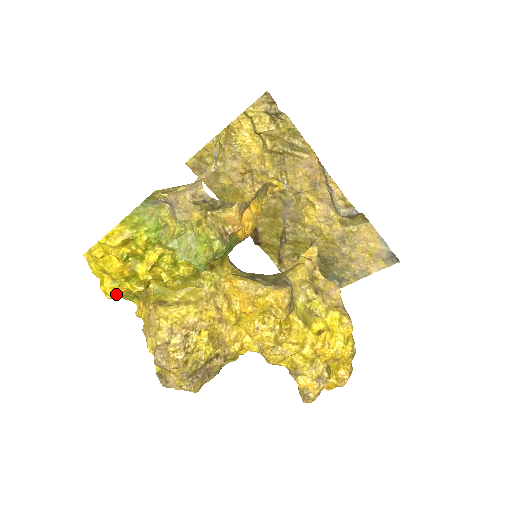
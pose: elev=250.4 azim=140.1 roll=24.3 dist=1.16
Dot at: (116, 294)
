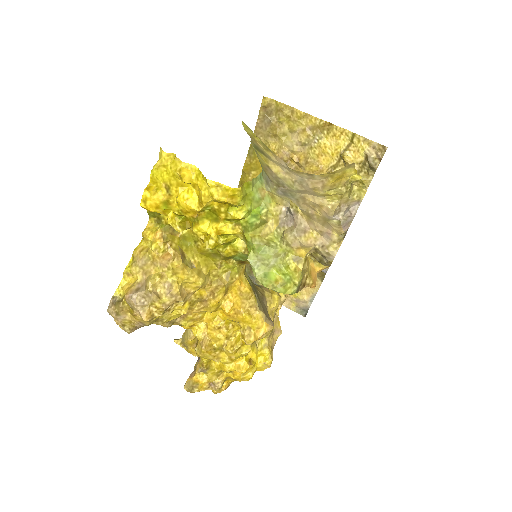
Dot at: (153, 211)
